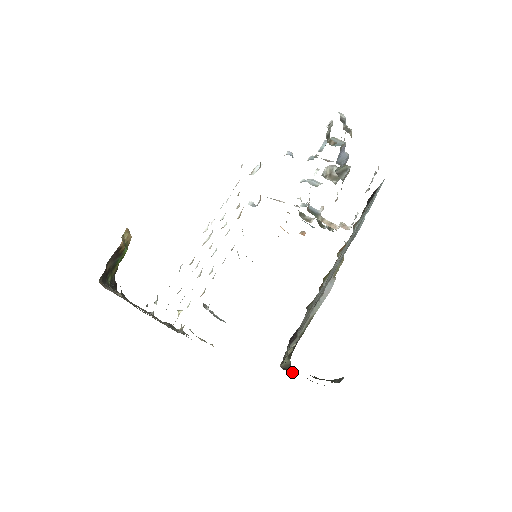
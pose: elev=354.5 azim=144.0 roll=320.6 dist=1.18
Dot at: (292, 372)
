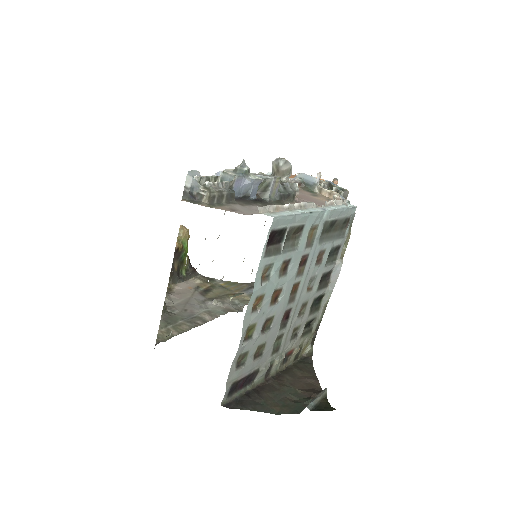
Dot at: (311, 362)
